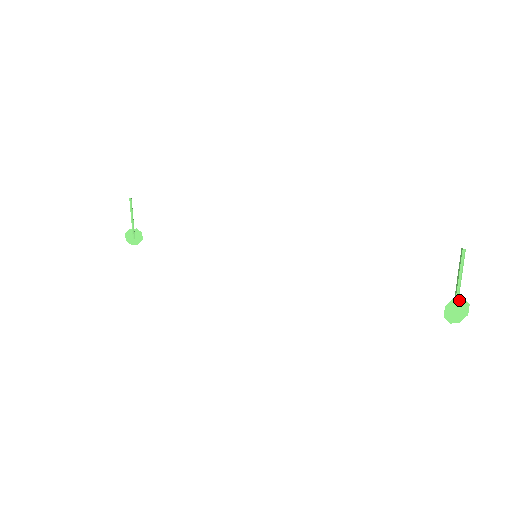
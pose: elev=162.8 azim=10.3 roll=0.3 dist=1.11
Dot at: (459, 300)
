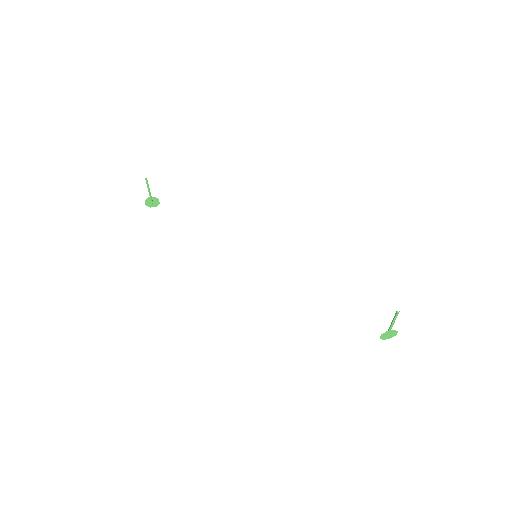
Dot at: (391, 331)
